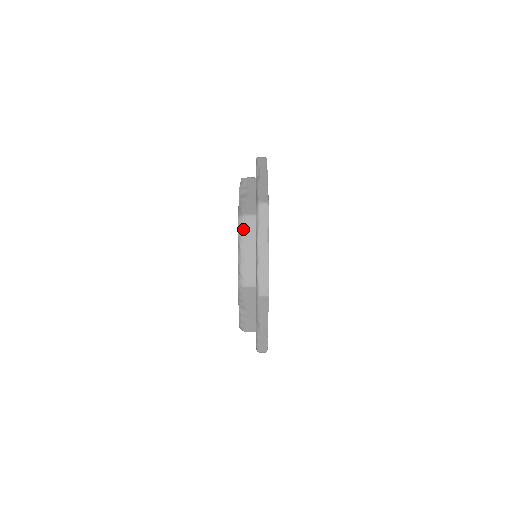
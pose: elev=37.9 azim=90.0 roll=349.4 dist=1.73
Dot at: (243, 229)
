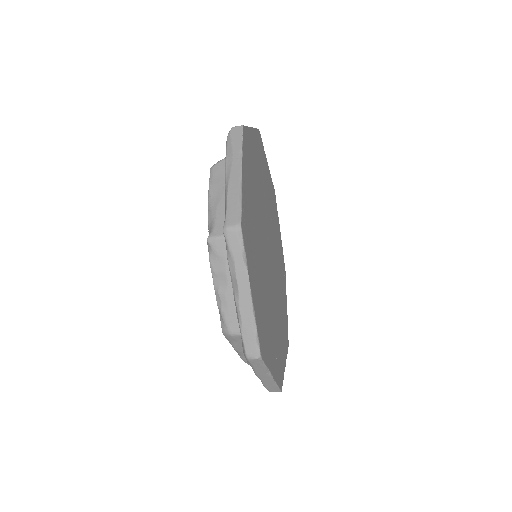
Dot at: (233, 342)
